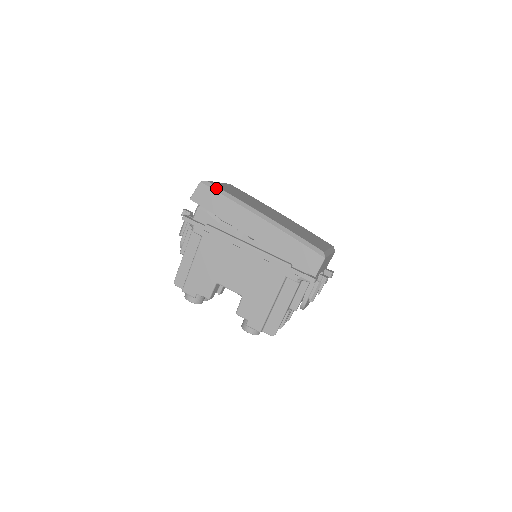
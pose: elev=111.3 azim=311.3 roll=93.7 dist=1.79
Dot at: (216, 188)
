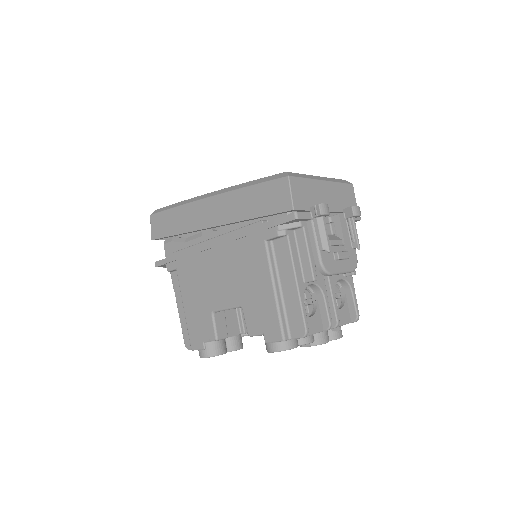
Dot at: (164, 208)
